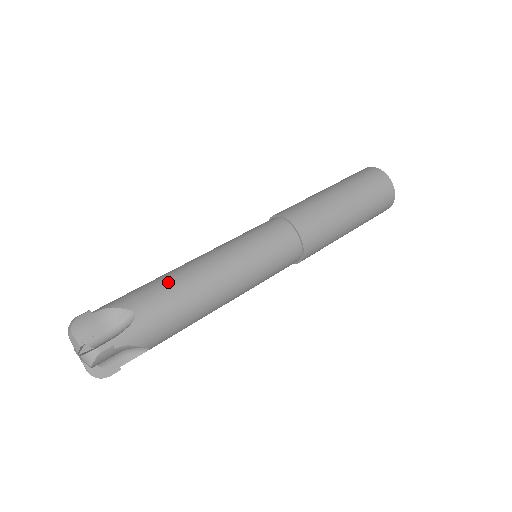
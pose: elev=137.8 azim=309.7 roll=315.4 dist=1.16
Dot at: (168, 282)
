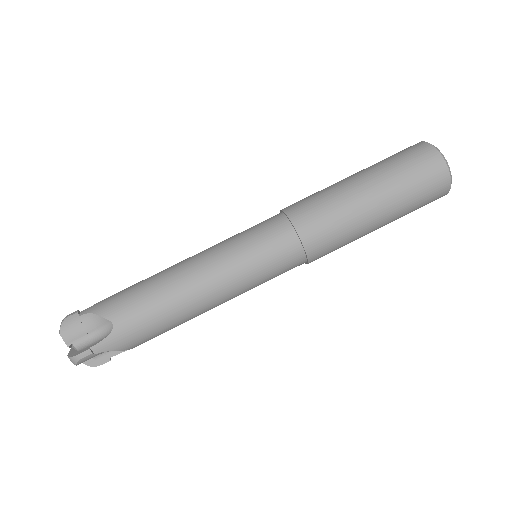
Dot at: (149, 292)
